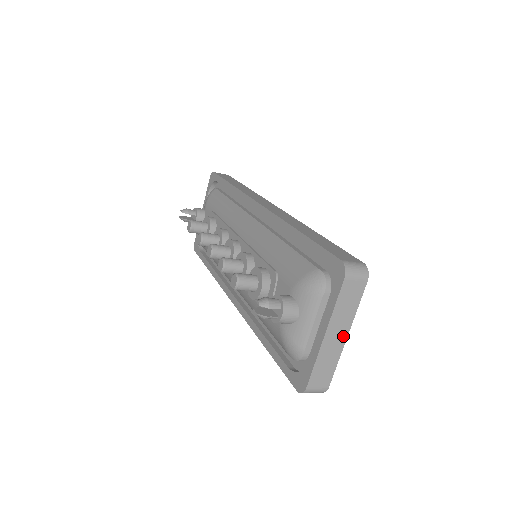
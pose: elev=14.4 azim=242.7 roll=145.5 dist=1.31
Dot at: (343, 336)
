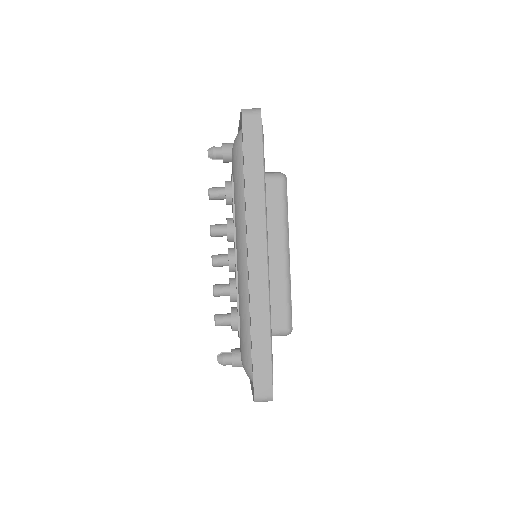
Dot at: occluded
